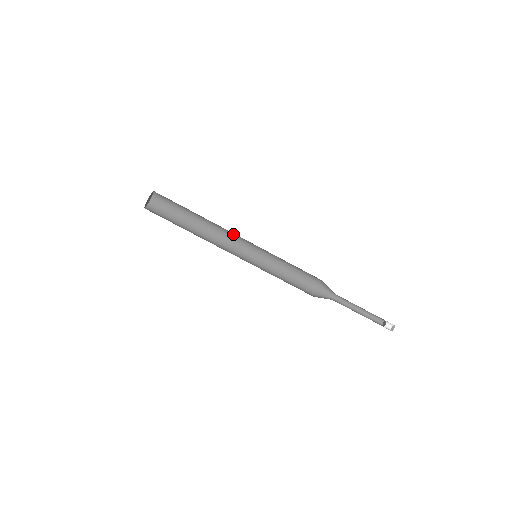
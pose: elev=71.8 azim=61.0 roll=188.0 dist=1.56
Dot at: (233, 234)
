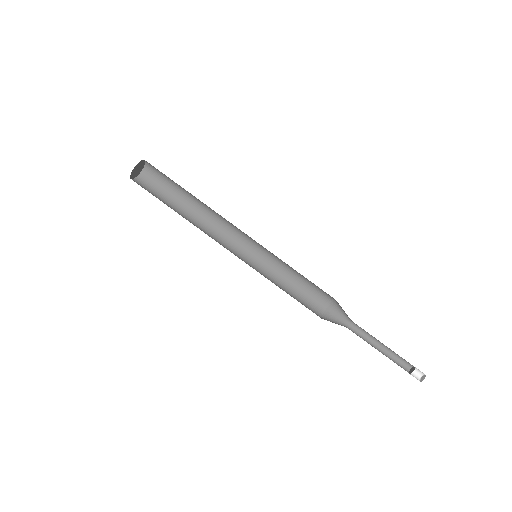
Dot at: (231, 227)
